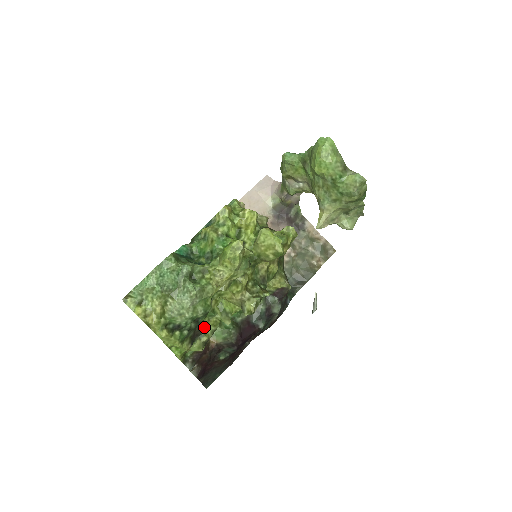
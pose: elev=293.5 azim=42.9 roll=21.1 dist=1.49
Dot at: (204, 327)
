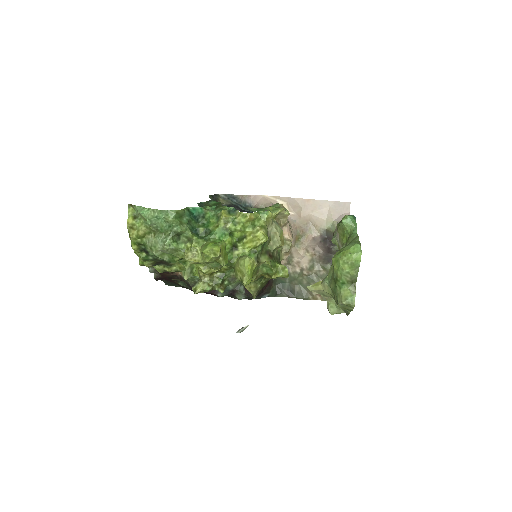
Dot at: (172, 263)
